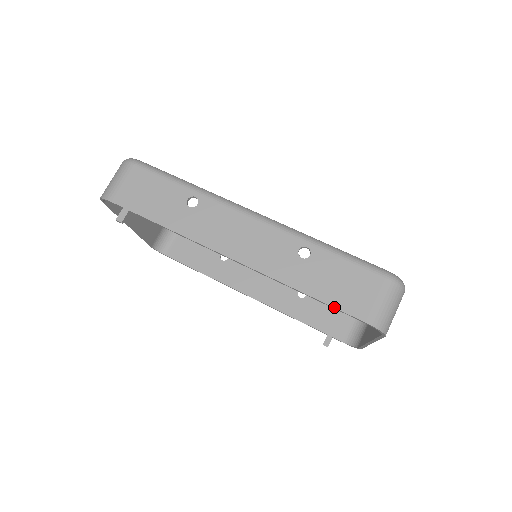
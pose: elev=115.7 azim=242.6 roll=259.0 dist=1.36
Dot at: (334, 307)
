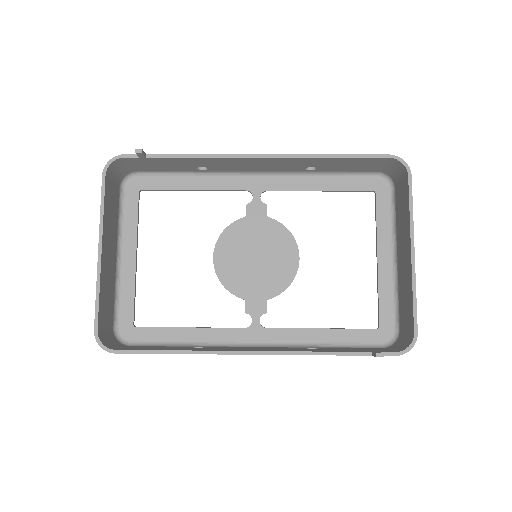
Dot at: (359, 154)
